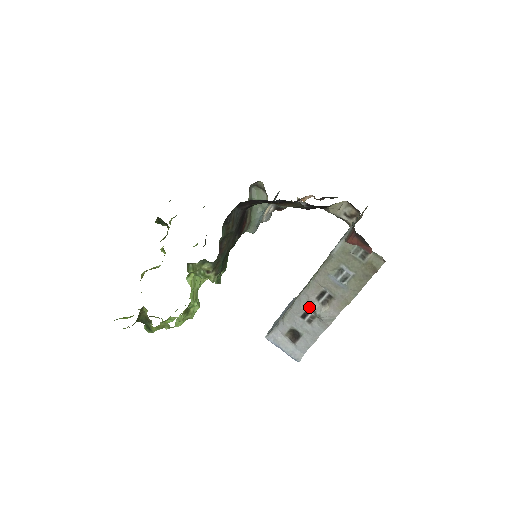
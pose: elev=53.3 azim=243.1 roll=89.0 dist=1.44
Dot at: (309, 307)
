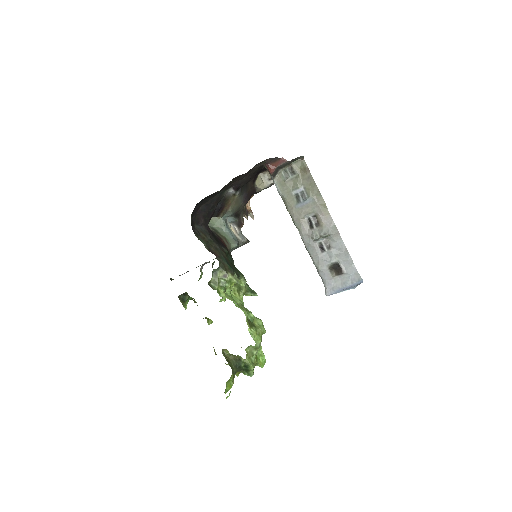
Dot at: (314, 238)
